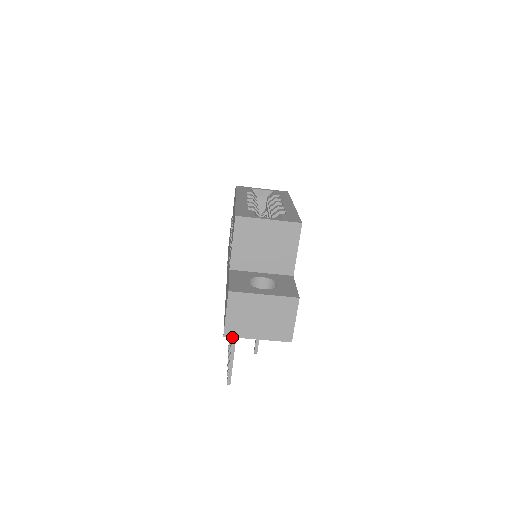
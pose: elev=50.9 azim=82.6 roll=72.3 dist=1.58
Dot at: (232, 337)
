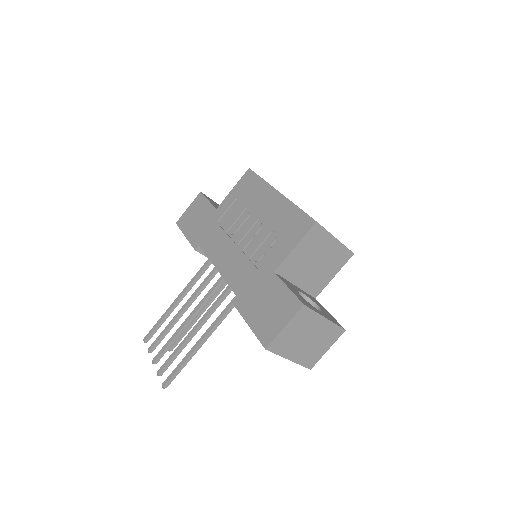
Dot at: (204, 337)
